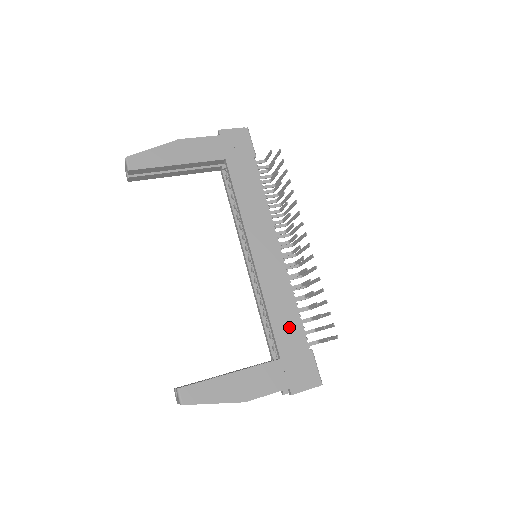
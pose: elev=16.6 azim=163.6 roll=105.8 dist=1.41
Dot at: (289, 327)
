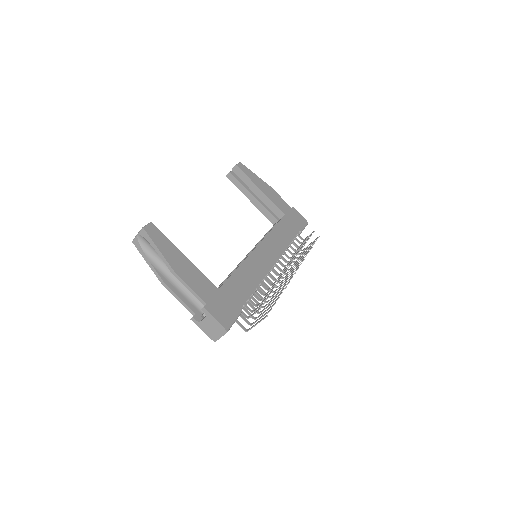
Dot at: (241, 288)
